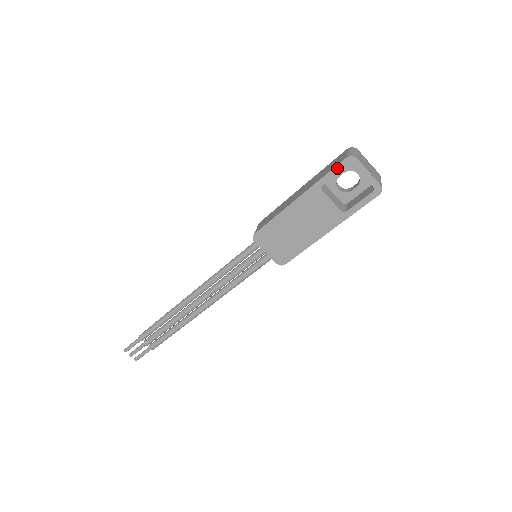
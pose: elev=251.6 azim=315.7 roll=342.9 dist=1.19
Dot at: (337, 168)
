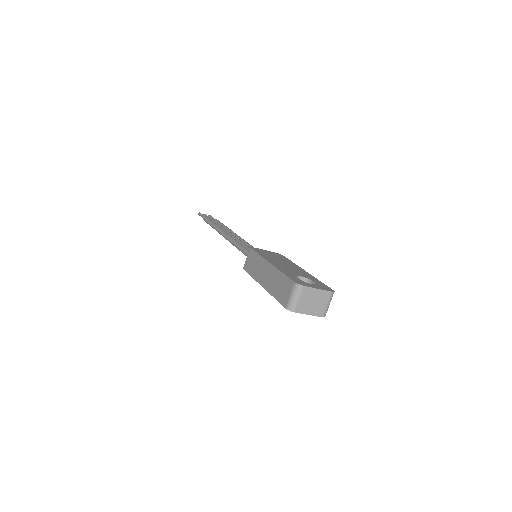
Dot at: (282, 304)
